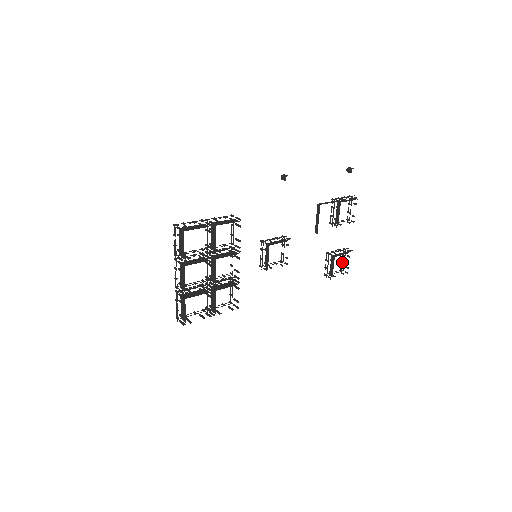
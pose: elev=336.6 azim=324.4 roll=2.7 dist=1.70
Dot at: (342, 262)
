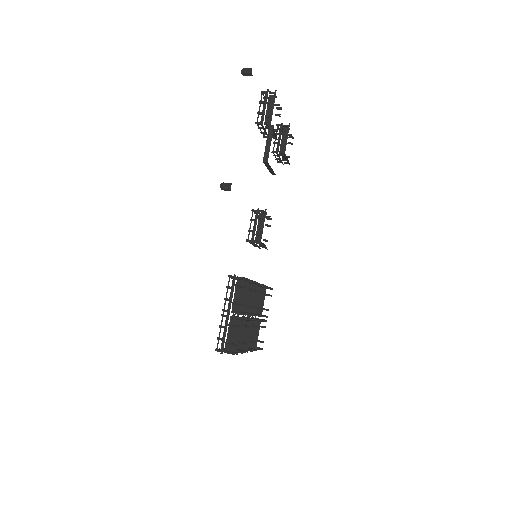
Dot at: occluded
